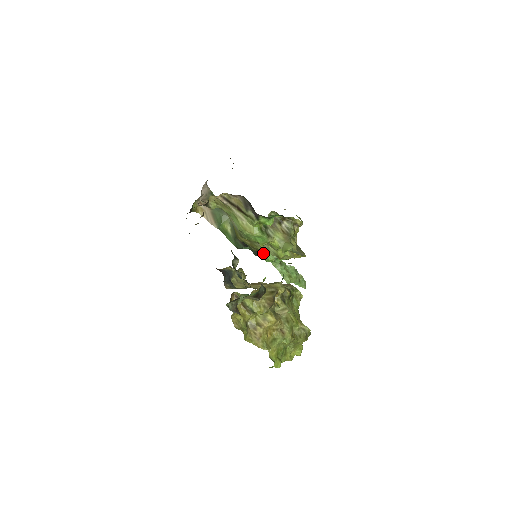
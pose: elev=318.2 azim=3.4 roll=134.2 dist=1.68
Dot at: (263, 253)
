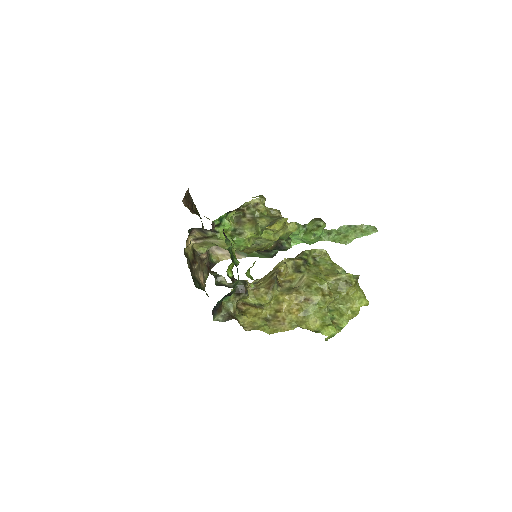
Dot at: (290, 243)
